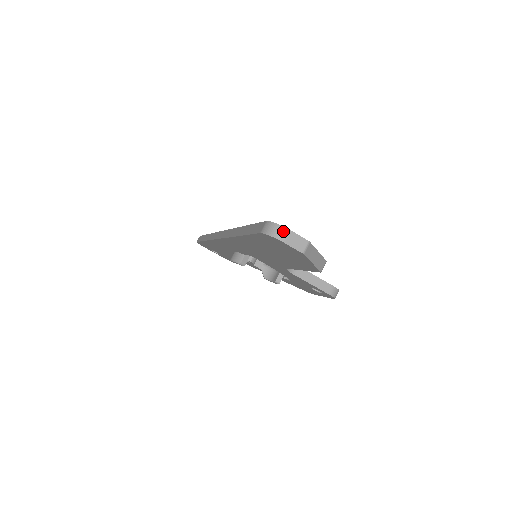
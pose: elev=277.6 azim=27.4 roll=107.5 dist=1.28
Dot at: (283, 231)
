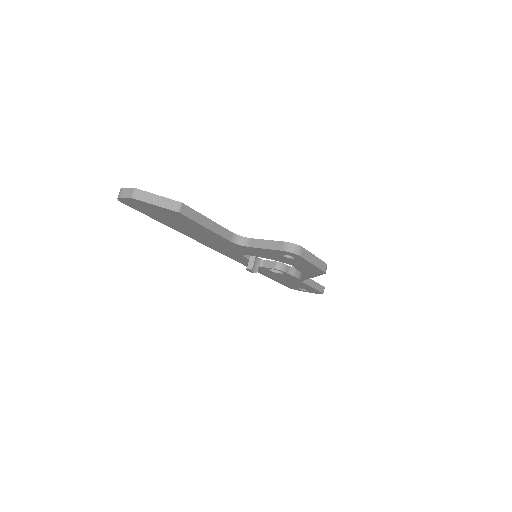
Dot at: (121, 191)
